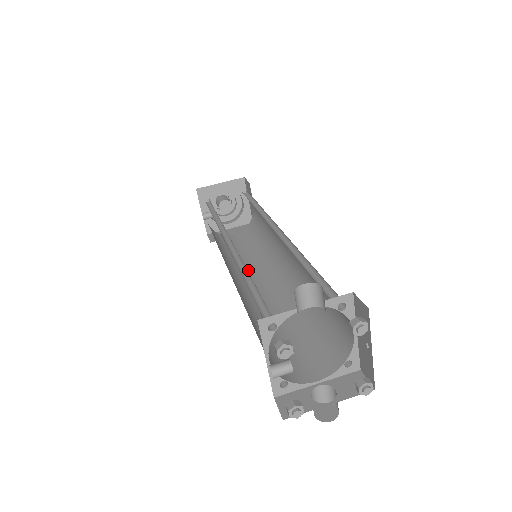
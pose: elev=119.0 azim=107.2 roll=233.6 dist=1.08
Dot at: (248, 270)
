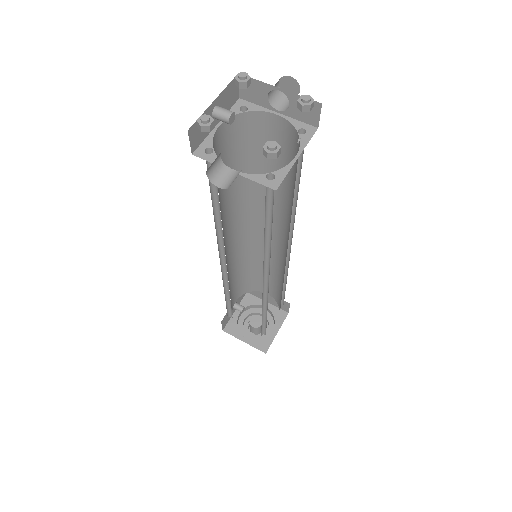
Dot at: occluded
